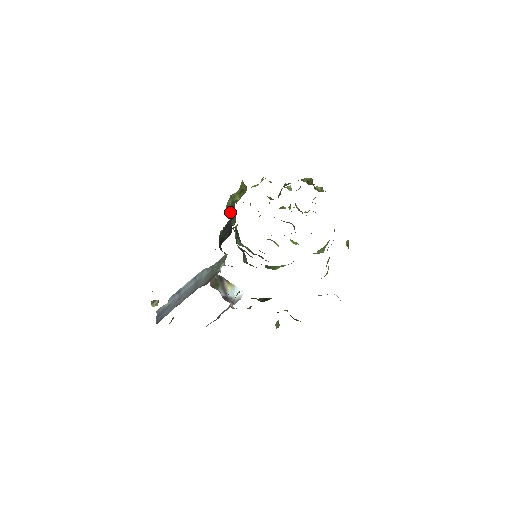
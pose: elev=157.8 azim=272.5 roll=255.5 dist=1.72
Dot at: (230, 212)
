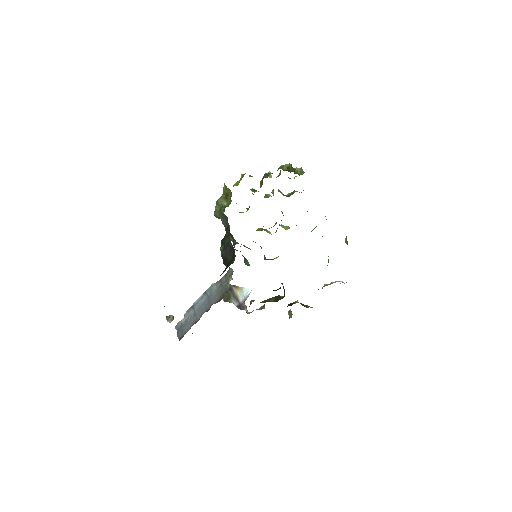
Dot at: (220, 218)
